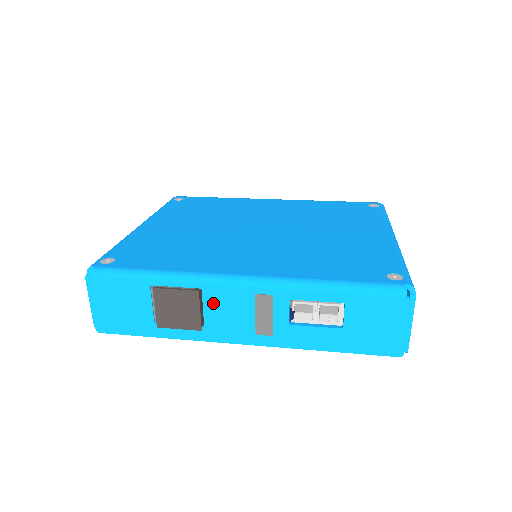
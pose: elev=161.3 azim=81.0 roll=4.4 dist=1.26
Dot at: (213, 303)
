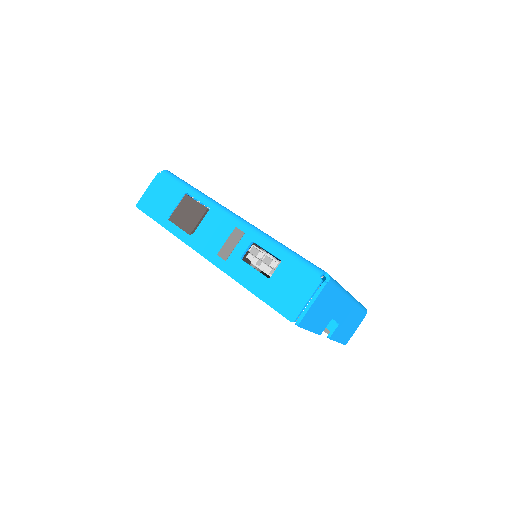
Dot at: (209, 221)
